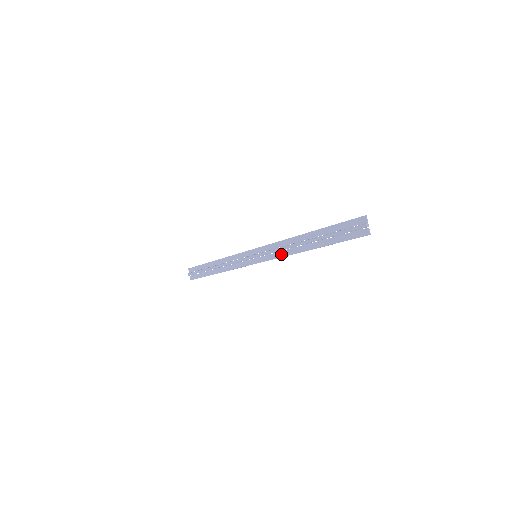
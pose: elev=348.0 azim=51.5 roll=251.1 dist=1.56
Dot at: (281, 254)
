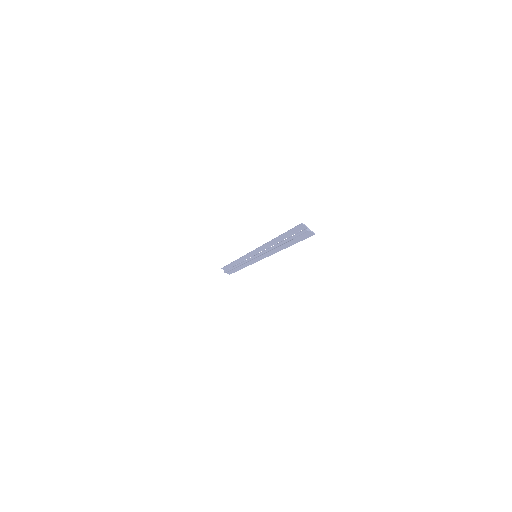
Dot at: (270, 253)
